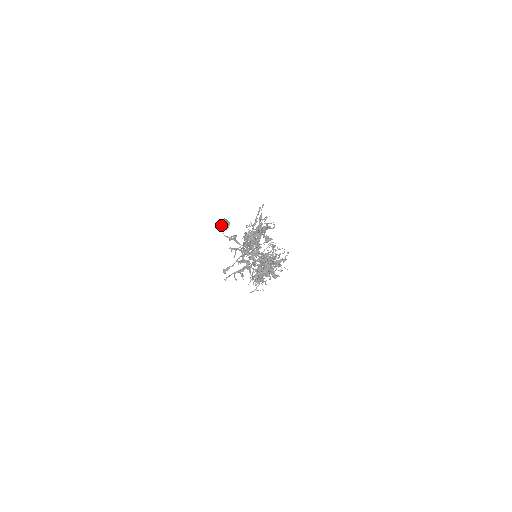
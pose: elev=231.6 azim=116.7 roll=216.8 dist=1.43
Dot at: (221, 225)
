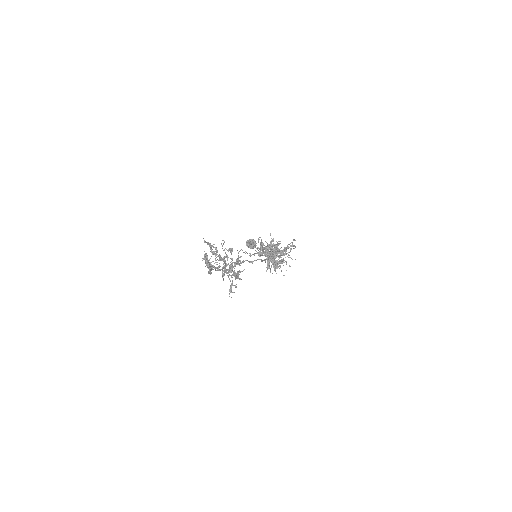
Dot at: (249, 247)
